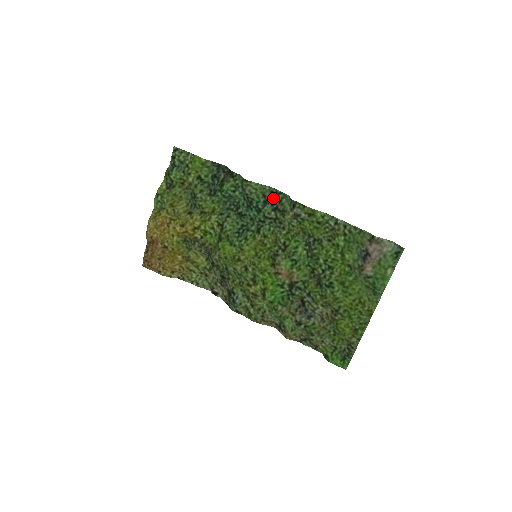
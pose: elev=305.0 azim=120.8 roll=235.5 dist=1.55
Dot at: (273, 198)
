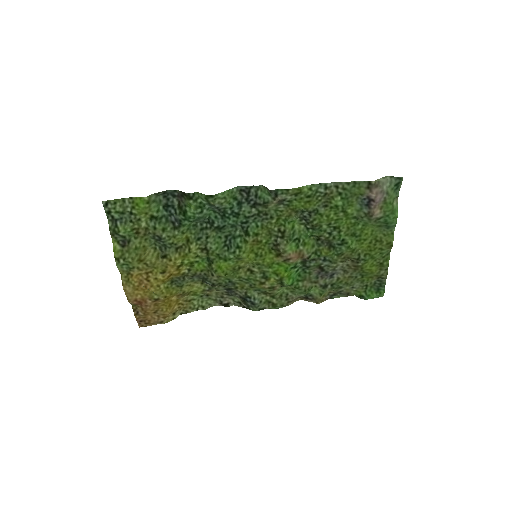
Dot at: (246, 196)
